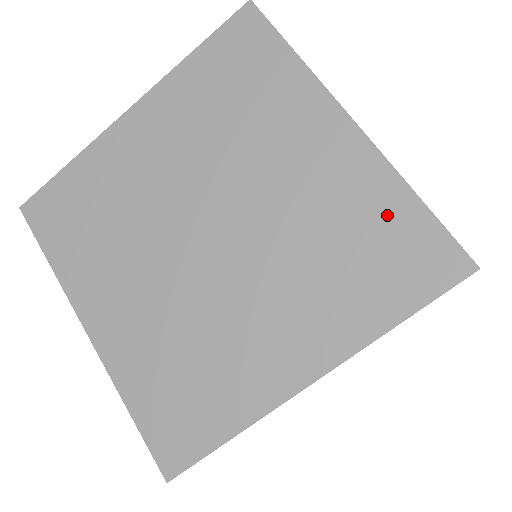
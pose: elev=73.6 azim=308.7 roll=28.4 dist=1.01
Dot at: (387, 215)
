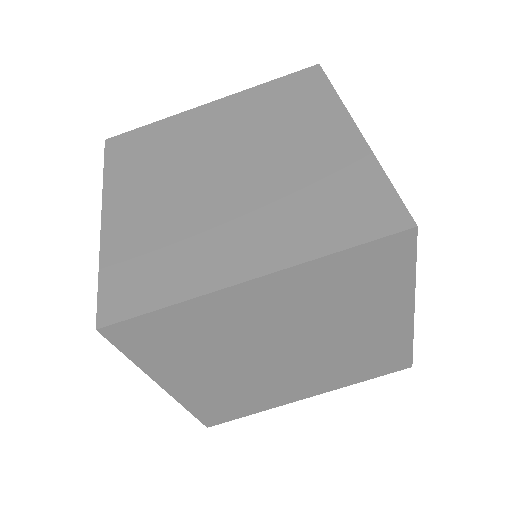
Dot at: (360, 183)
